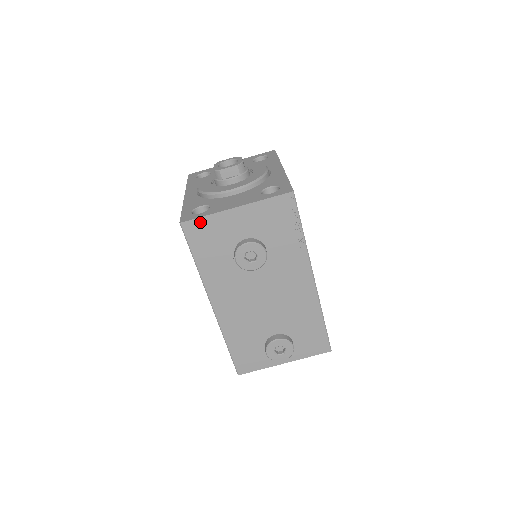
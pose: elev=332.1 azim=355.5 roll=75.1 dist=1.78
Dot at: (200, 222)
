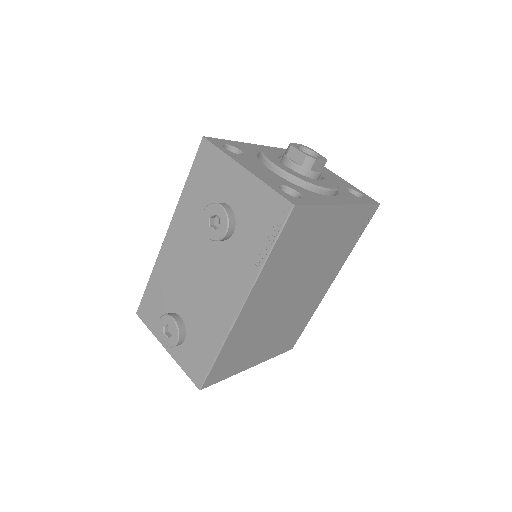
Dot at: (214, 151)
